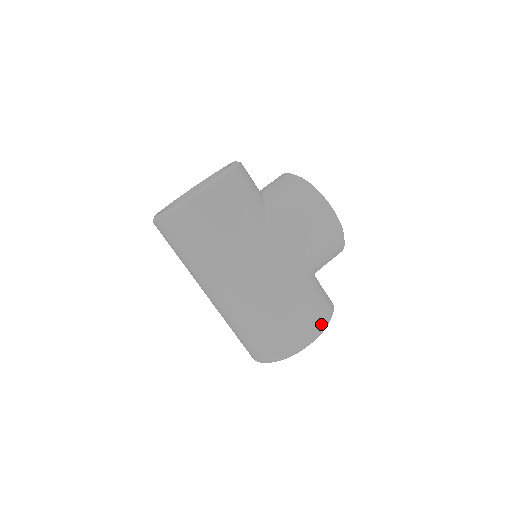
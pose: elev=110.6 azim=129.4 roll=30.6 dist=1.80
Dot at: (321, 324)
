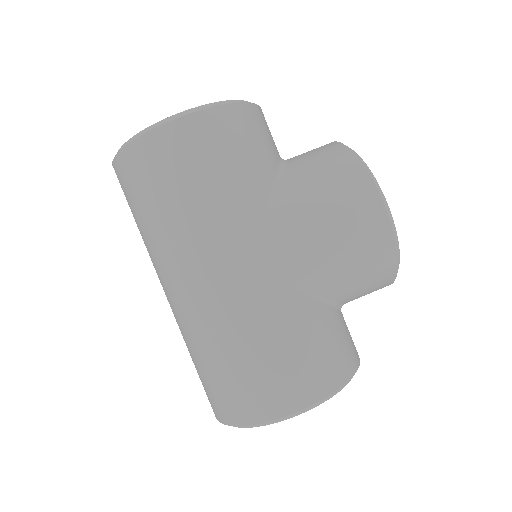
Dot at: (322, 387)
